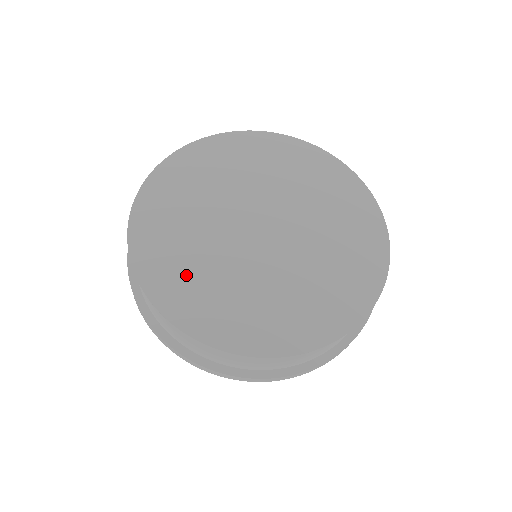
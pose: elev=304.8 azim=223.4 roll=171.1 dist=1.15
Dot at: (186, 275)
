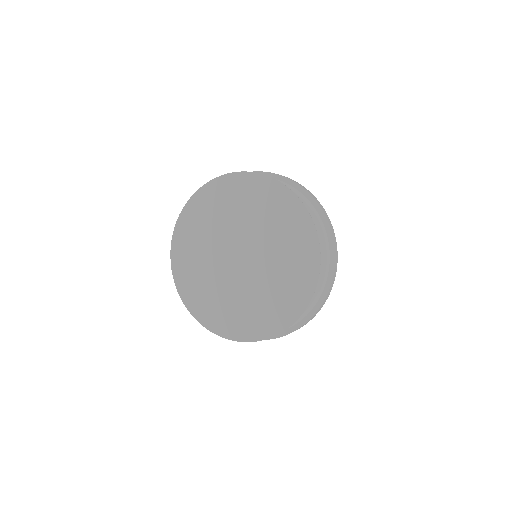
Dot at: (247, 316)
